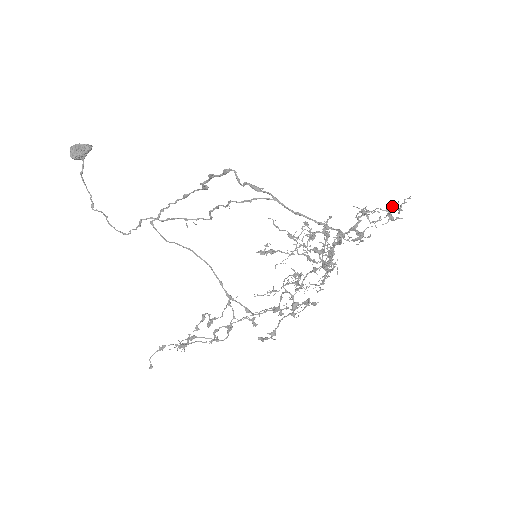
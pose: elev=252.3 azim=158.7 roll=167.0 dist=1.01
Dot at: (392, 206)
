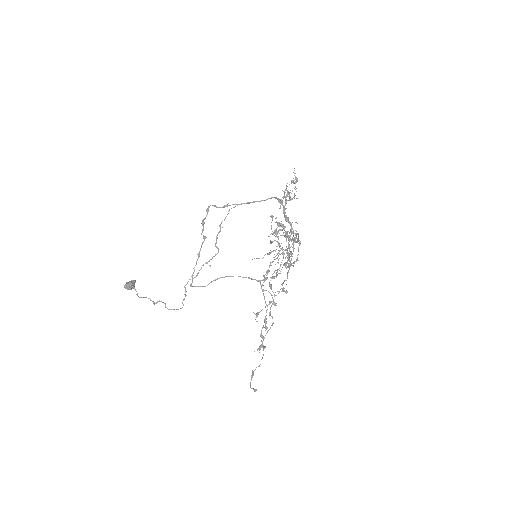
Dot at: (292, 180)
